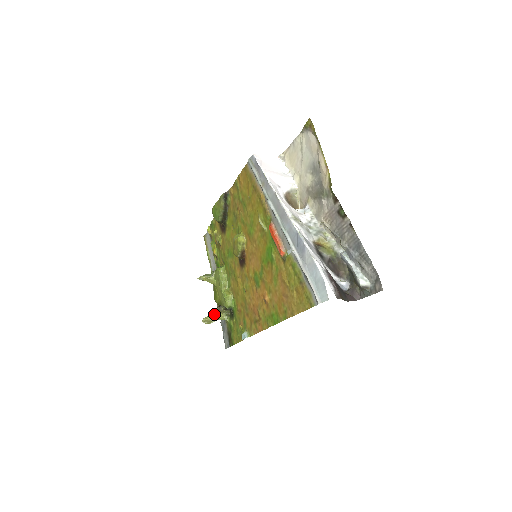
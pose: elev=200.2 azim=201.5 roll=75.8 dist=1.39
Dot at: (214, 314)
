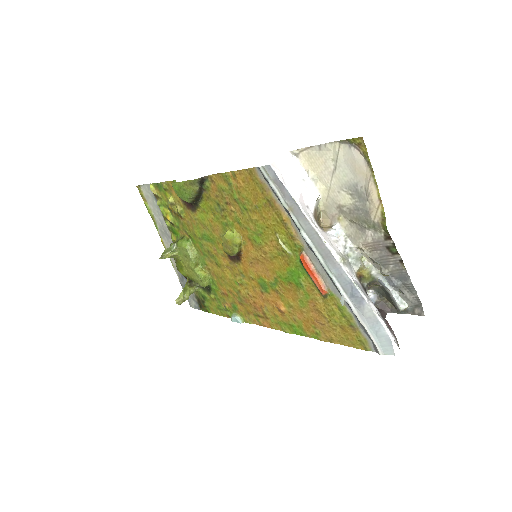
Dot at: (186, 291)
